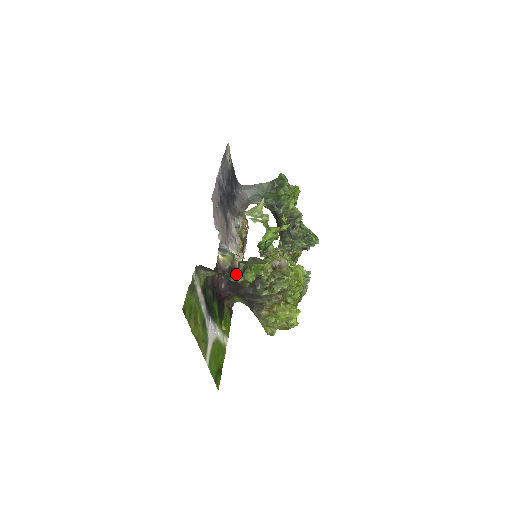
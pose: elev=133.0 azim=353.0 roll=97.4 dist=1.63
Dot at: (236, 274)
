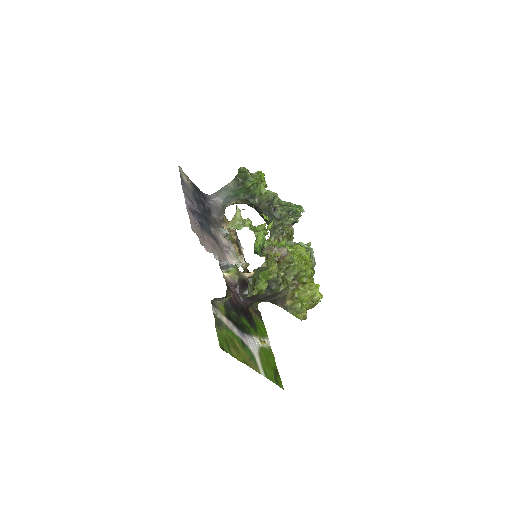
Dot at: (249, 291)
